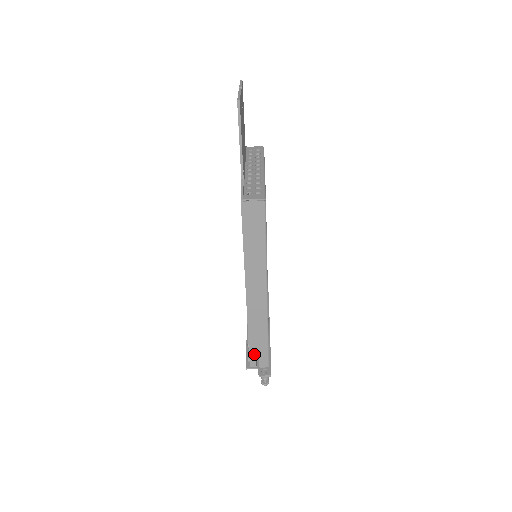
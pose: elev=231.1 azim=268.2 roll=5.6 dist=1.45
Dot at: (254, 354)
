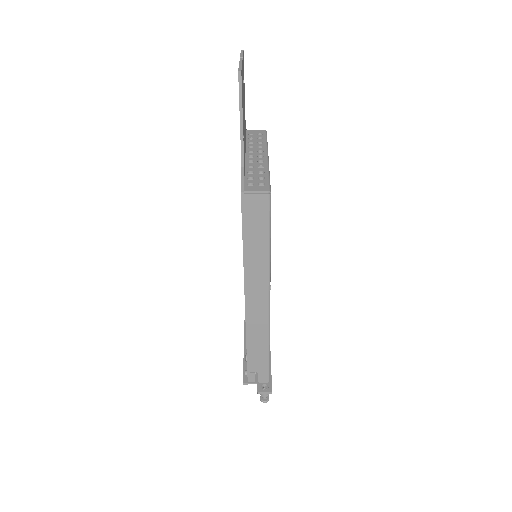
Dot at: (253, 368)
